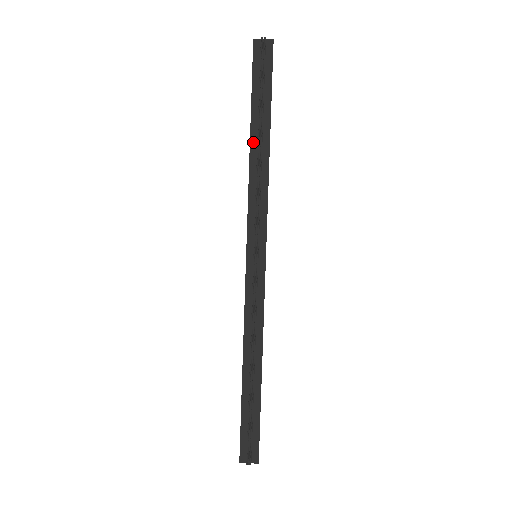
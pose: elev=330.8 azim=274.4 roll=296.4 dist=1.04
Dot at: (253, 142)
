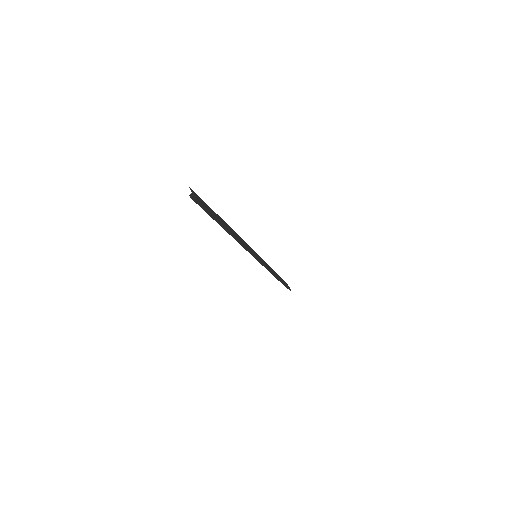
Dot at: (226, 224)
